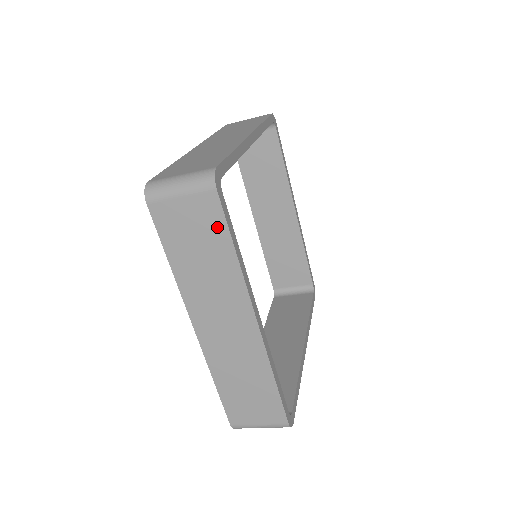
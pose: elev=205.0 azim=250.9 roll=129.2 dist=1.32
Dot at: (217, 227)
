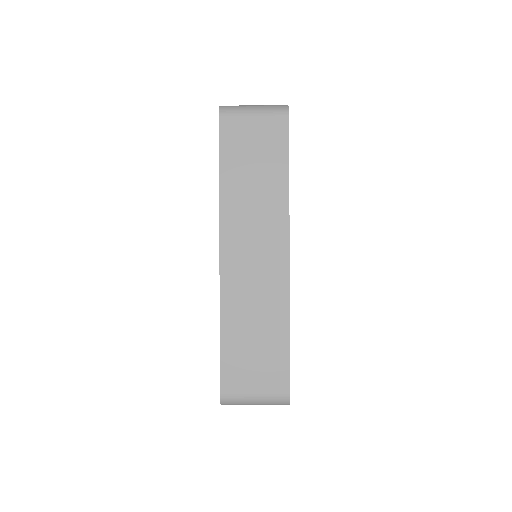
Dot at: (279, 150)
